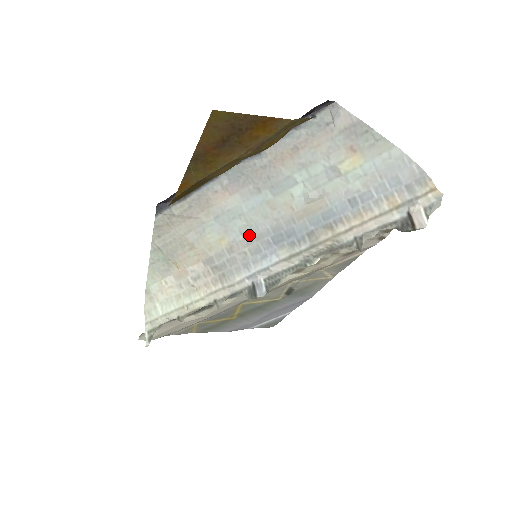
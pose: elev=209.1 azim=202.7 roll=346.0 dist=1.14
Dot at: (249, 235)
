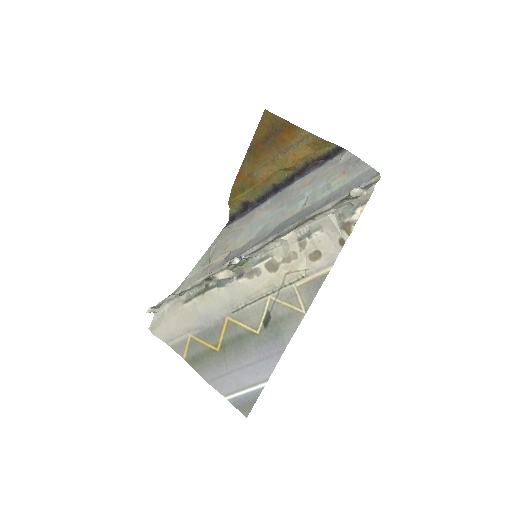
Dot at: (260, 235)
